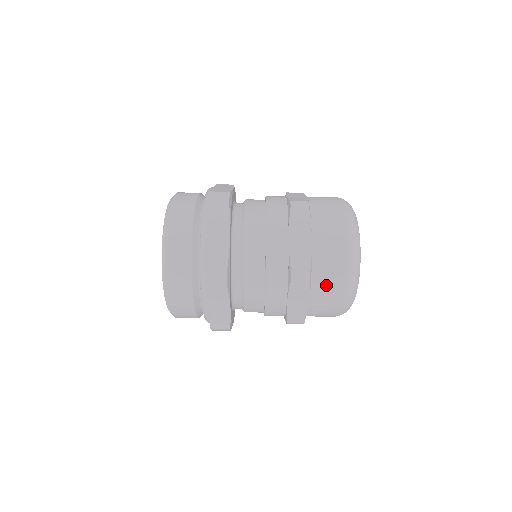
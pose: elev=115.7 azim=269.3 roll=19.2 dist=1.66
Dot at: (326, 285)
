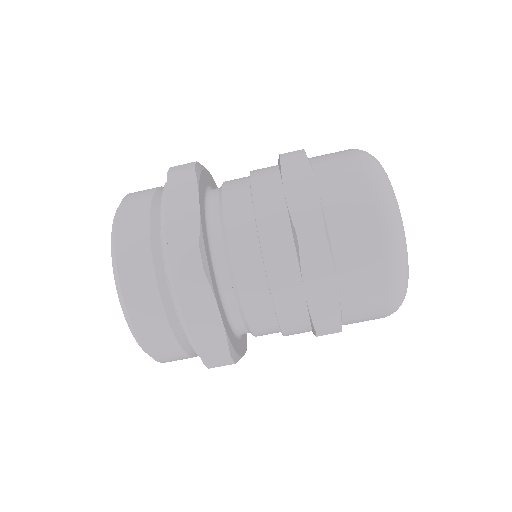
Dot at: occluded
